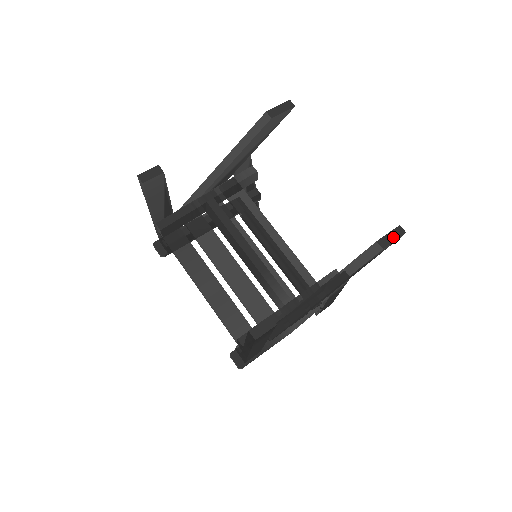
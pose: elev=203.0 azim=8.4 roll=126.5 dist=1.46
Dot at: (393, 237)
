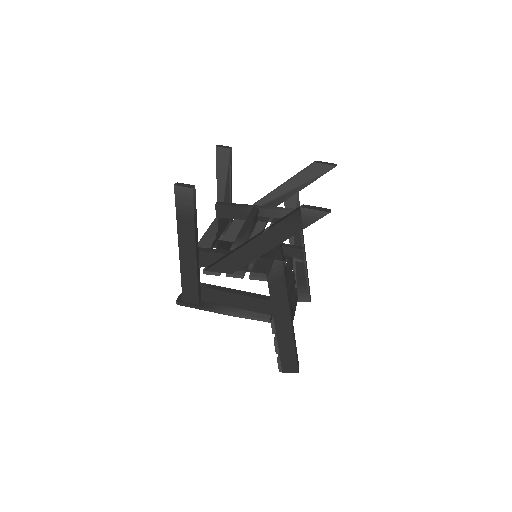
Dot at: (318, 209)
